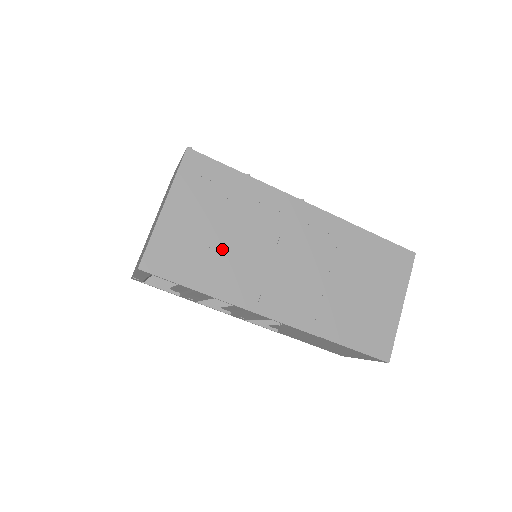
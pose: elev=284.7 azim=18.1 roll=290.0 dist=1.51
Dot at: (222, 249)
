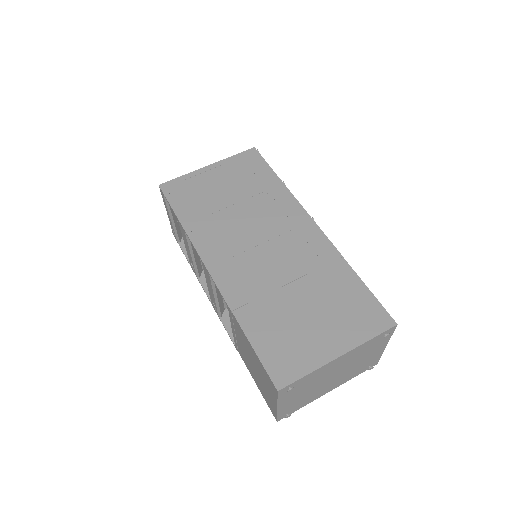
Dot at: (219, 207)
